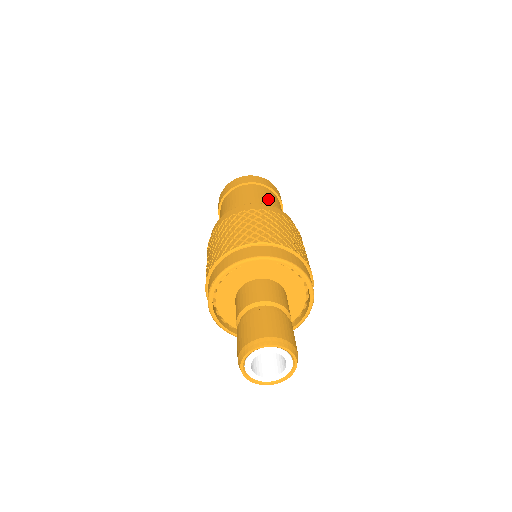
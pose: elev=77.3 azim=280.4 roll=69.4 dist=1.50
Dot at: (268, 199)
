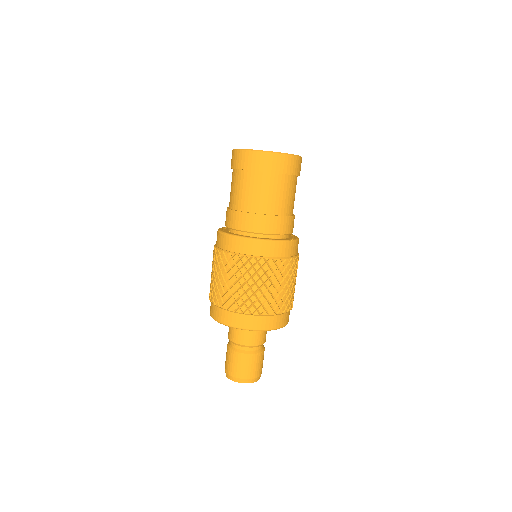
Dot at: (284, 204)
